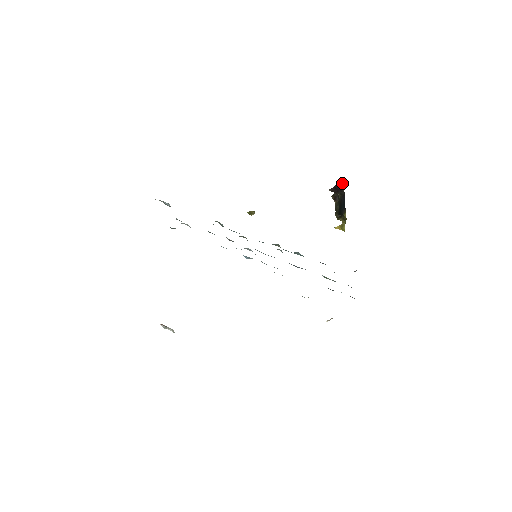
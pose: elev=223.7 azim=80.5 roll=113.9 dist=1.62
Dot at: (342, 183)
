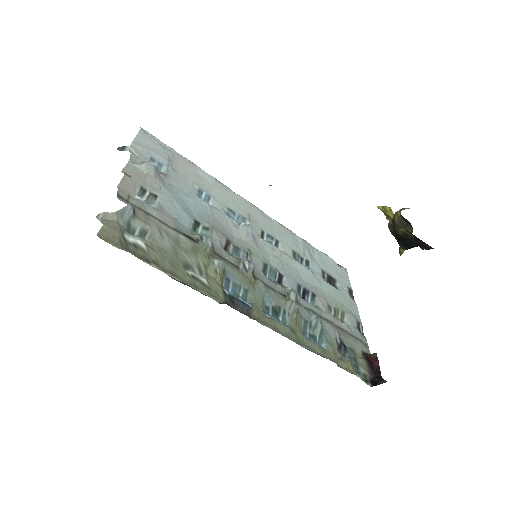
Dot at: (429, 247)
